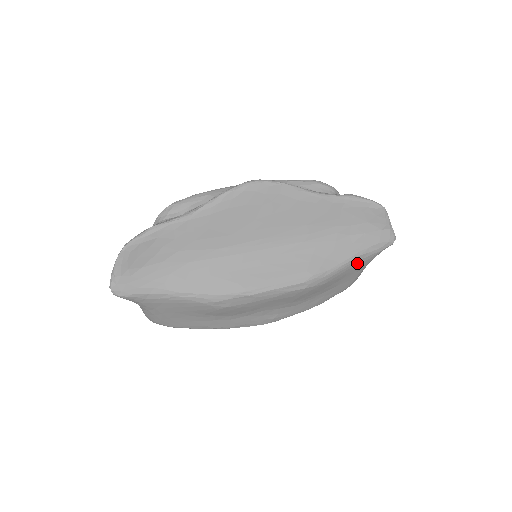
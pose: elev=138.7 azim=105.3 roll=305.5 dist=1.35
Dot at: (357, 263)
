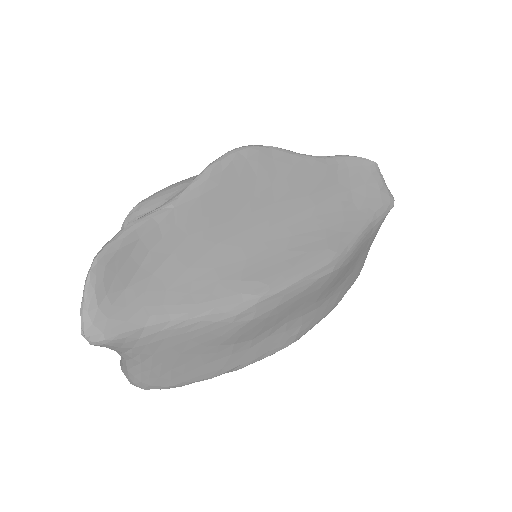
Dot at: (369, 234)
